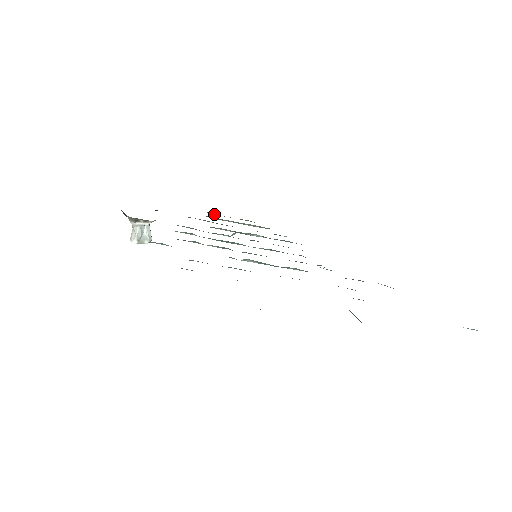
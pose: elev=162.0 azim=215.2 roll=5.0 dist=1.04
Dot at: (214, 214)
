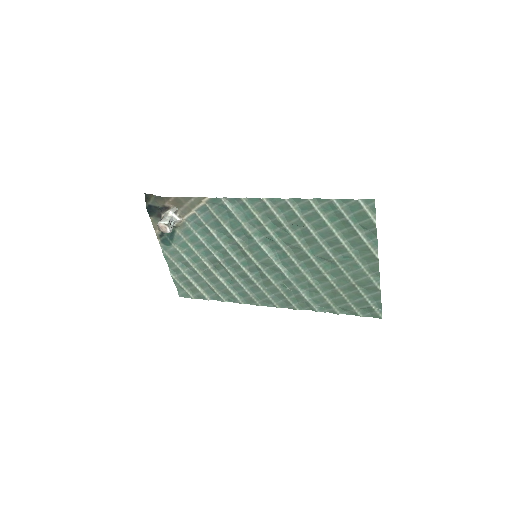
Dot at: (172, 275)
